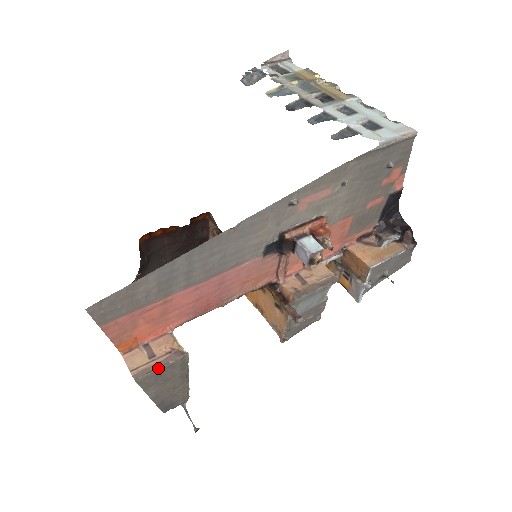
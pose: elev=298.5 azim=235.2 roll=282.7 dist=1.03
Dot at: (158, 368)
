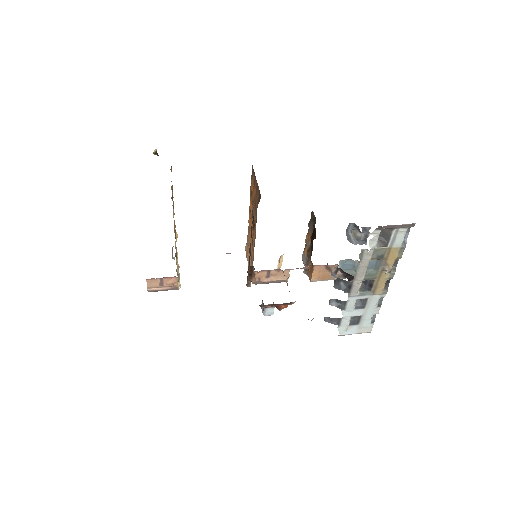
Dot at: occluded
